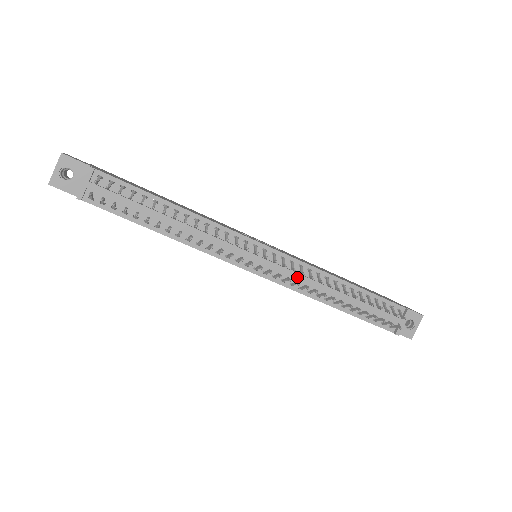
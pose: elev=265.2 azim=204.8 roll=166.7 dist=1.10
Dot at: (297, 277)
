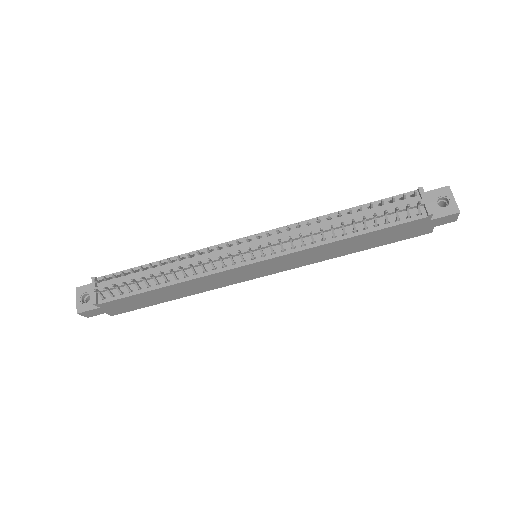
Dot at: occluded
